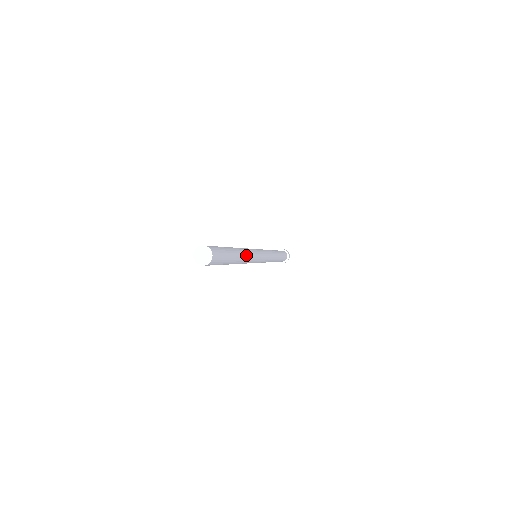
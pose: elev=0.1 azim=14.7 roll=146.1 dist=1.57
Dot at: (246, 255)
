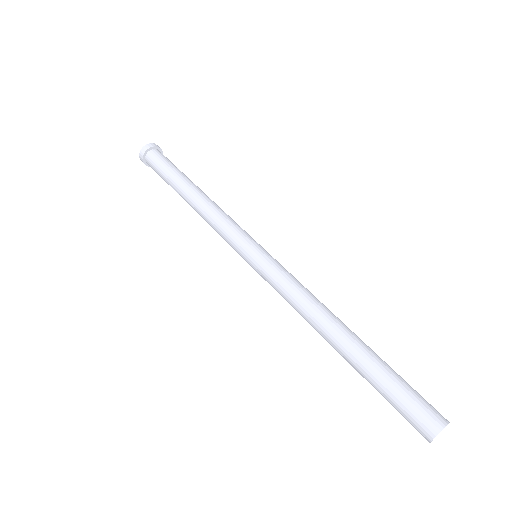
Dot at: occluded
